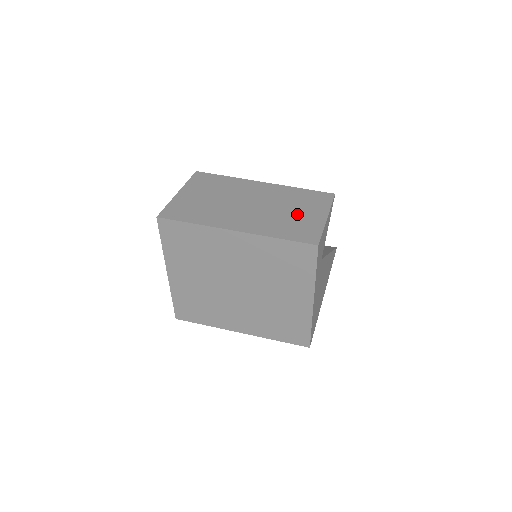
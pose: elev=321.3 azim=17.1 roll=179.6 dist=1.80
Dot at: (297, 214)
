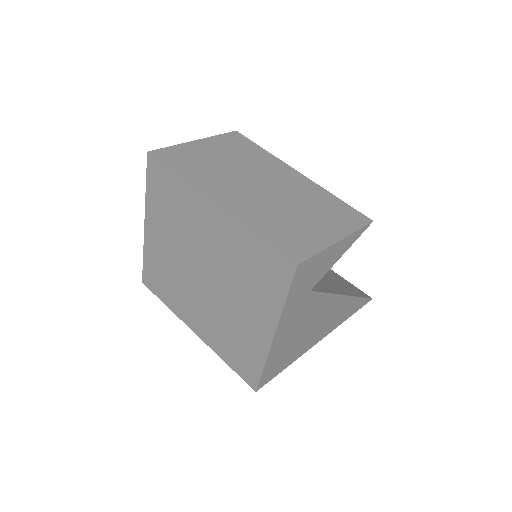
Dot at: (305, 220)
